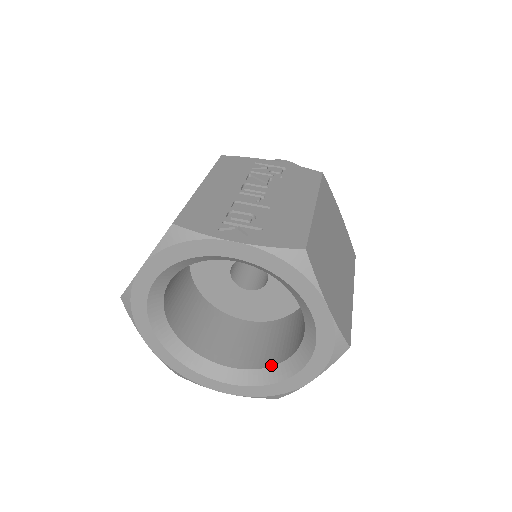
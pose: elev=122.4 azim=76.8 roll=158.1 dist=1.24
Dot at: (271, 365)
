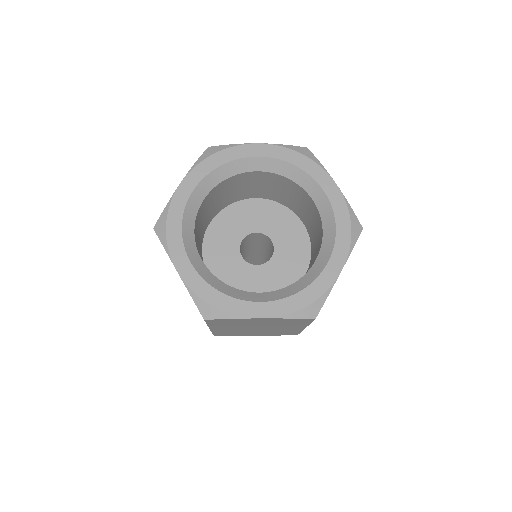
Dot at: (300, 278)
